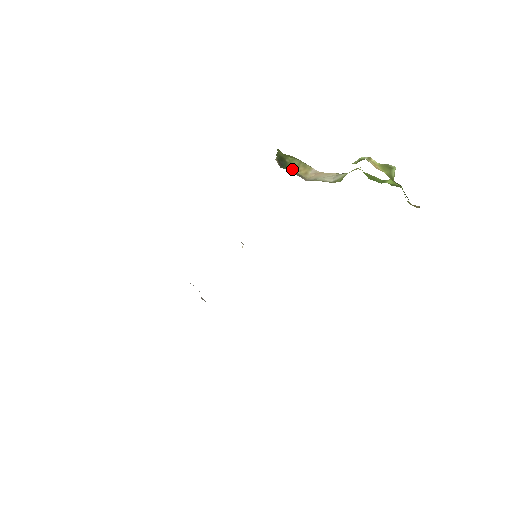
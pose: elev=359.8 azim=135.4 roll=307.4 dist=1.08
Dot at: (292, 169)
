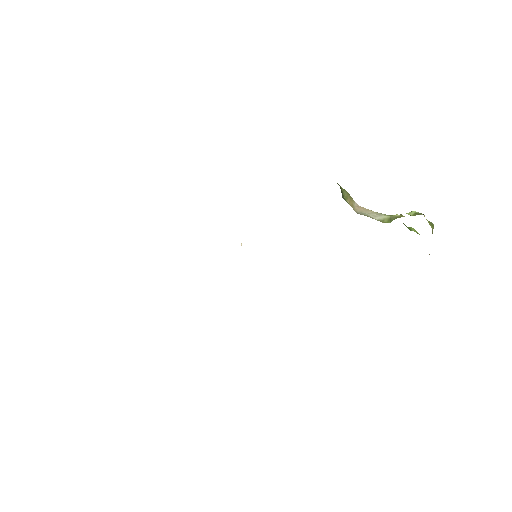
Dot at: (345, 199)
